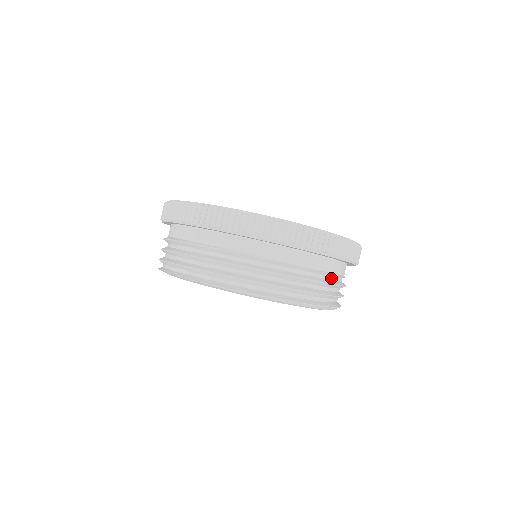
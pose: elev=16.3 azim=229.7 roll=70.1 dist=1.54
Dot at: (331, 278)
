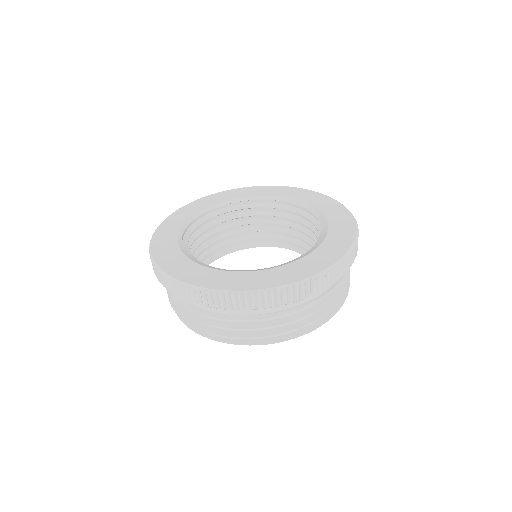
Dot at: occluded
